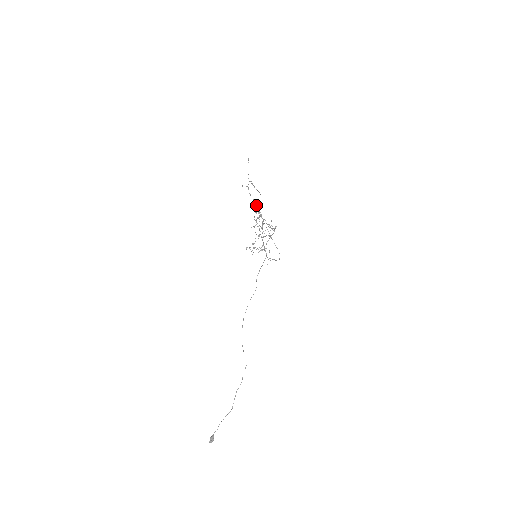
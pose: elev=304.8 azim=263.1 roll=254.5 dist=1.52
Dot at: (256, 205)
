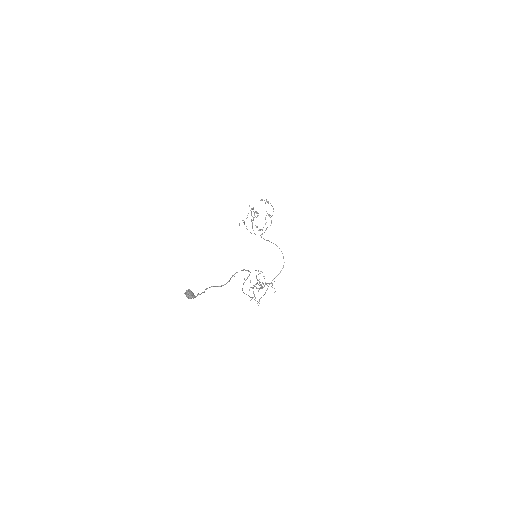
Dot at: occluded
